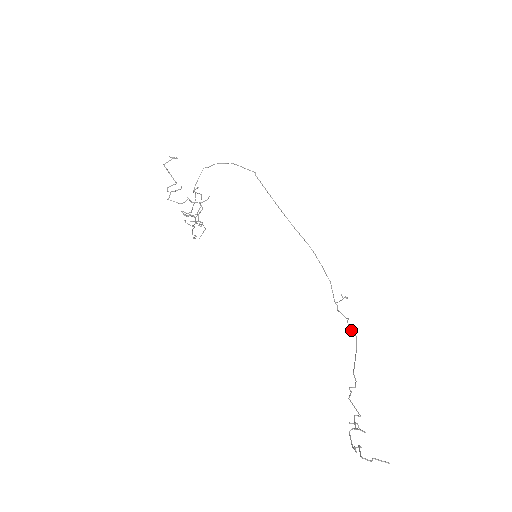
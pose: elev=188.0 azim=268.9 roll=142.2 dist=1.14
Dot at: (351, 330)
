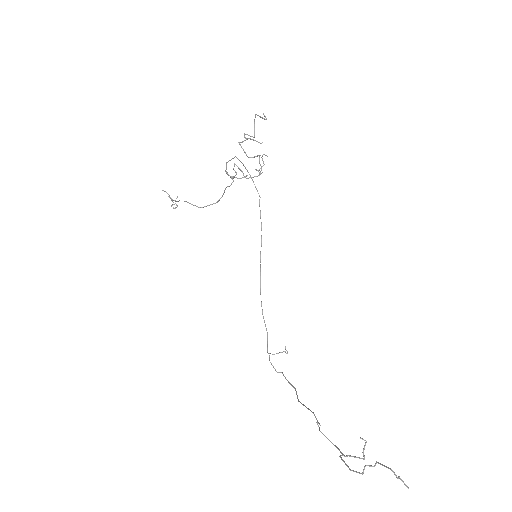
Dot at: (289, 382)
